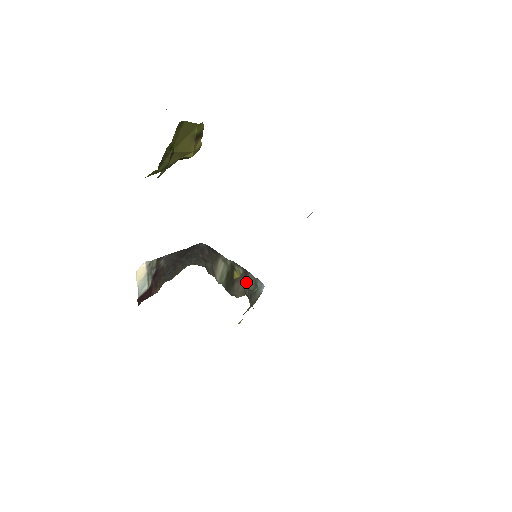
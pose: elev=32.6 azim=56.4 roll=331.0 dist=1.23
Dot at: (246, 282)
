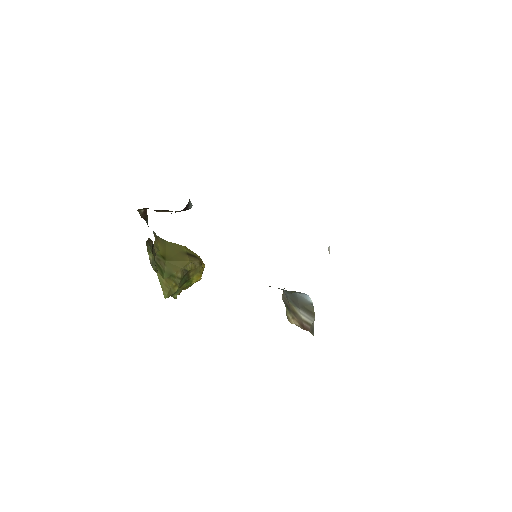
Dot at: occluded
